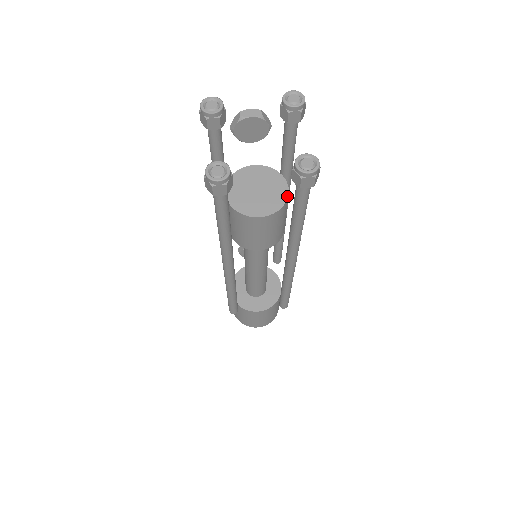
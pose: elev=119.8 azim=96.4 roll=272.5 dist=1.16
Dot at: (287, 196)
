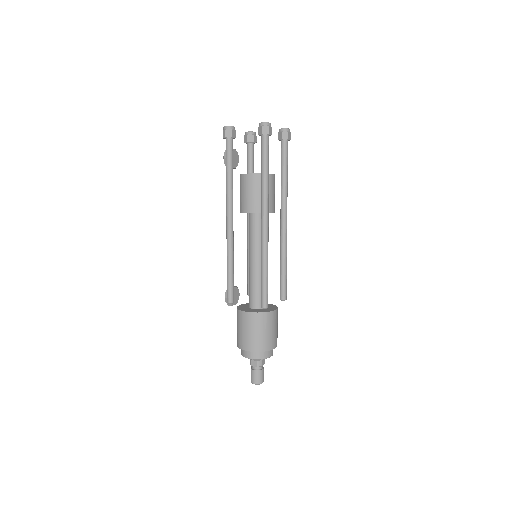
Dot at: occluded
